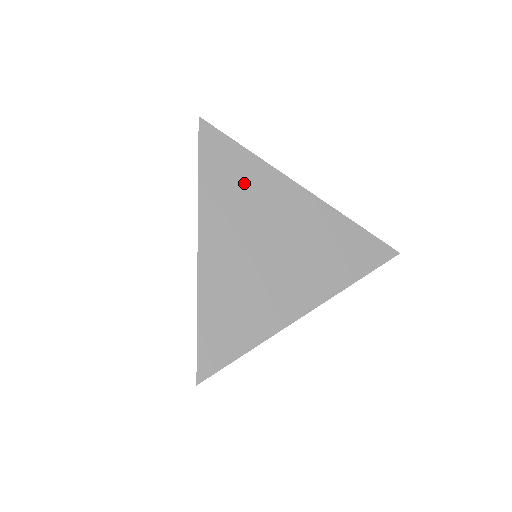
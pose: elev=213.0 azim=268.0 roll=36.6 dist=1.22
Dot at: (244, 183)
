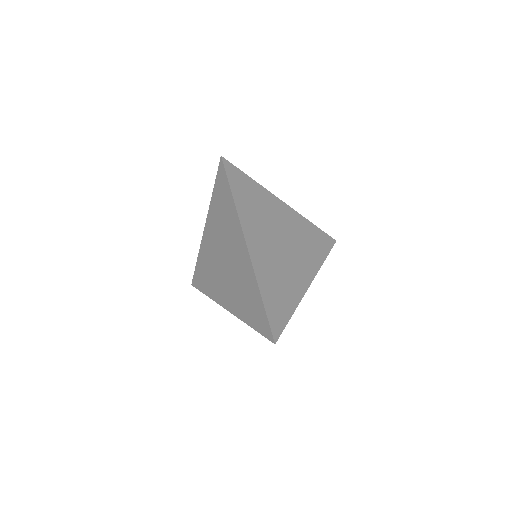
Dot at: (257, 202)
